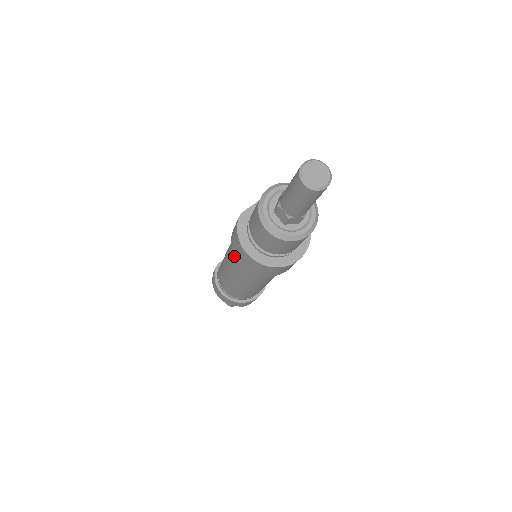
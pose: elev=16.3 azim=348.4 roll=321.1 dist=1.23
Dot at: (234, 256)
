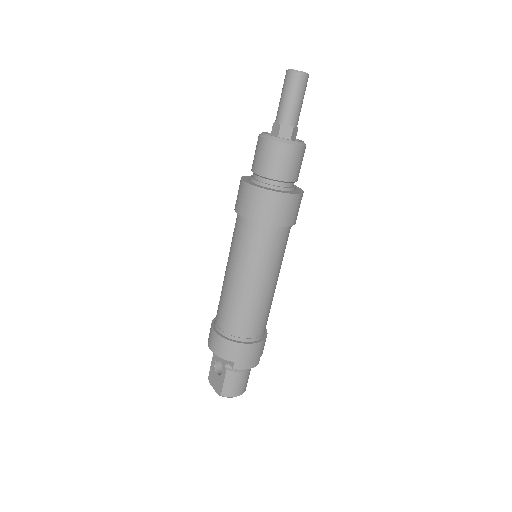
Dot at: (235, 227)
